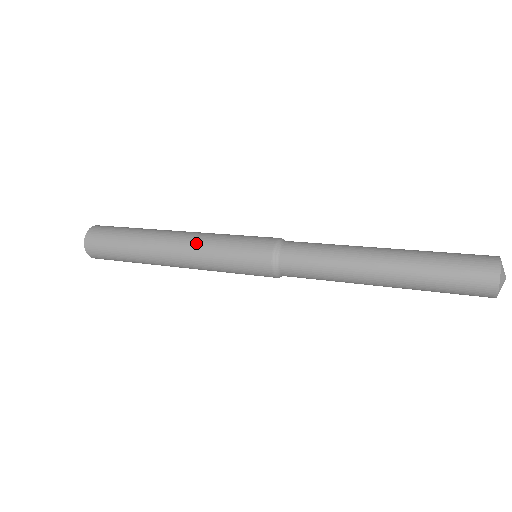
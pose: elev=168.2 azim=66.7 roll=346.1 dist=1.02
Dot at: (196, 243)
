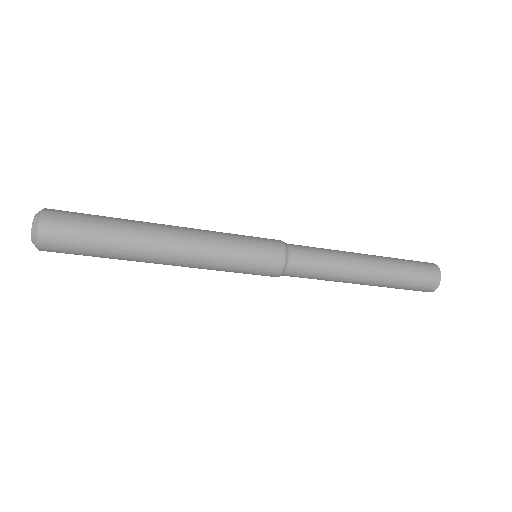
Dot at: (203, 249)
